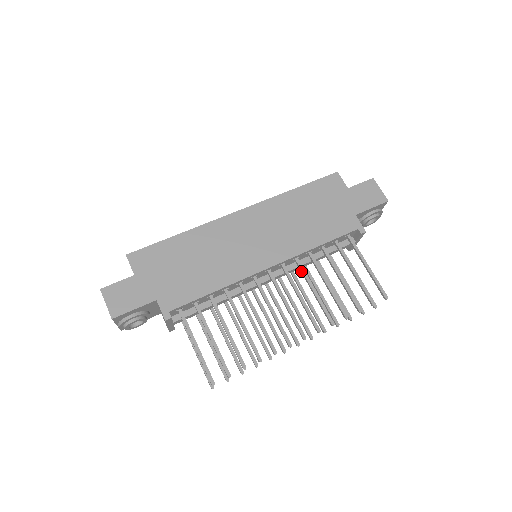
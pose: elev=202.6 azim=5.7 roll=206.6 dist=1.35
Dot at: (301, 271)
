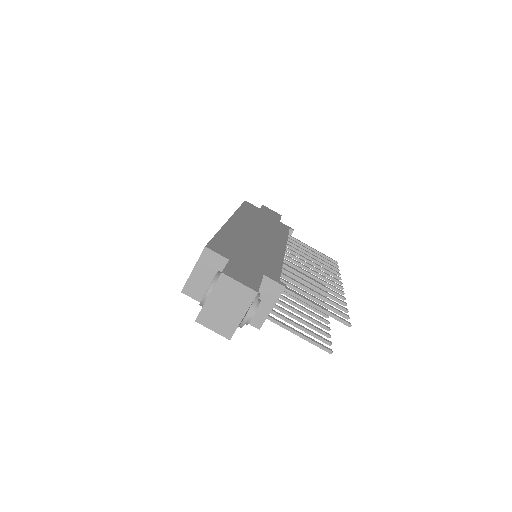
Dot at: (295, 254)
